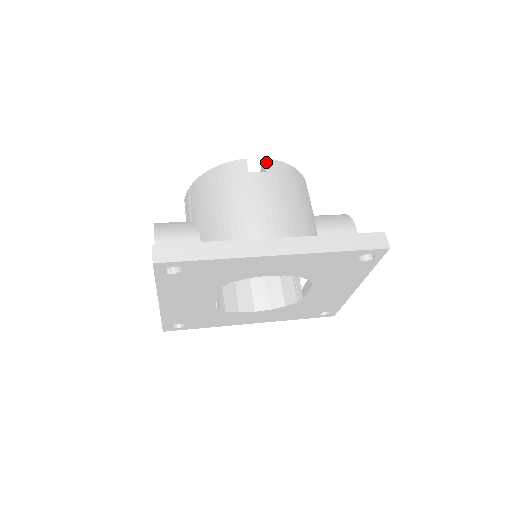
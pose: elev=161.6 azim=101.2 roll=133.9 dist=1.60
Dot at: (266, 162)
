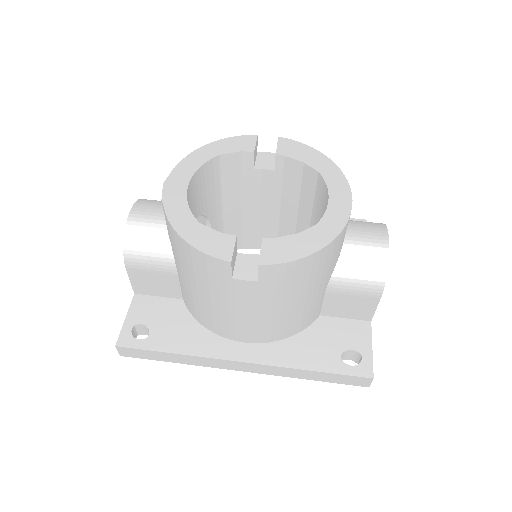
Dot at: (261, 270)
